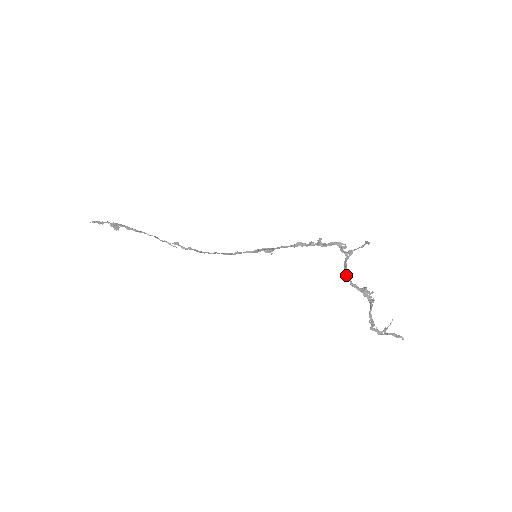
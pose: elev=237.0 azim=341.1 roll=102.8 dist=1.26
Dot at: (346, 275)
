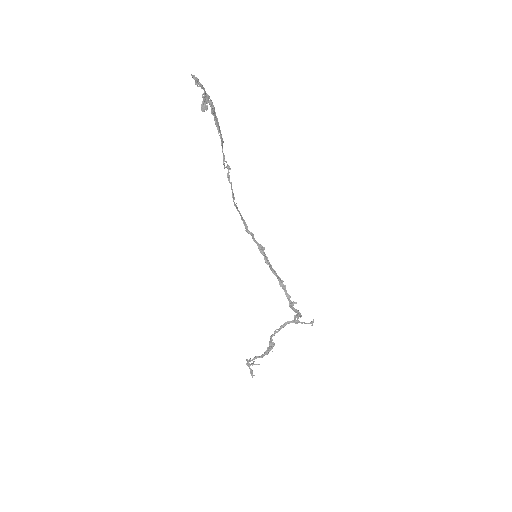
Dot at: (277, 329)
